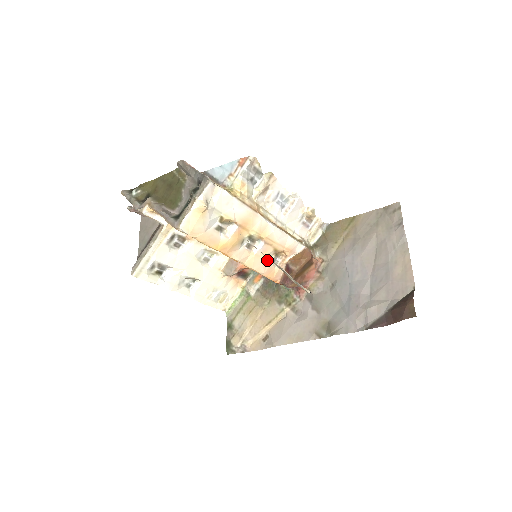
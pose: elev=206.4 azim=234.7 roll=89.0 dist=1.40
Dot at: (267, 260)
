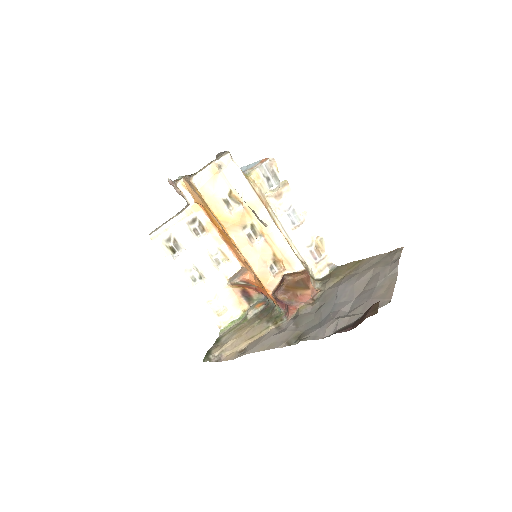
Dot at: (264, 262)
